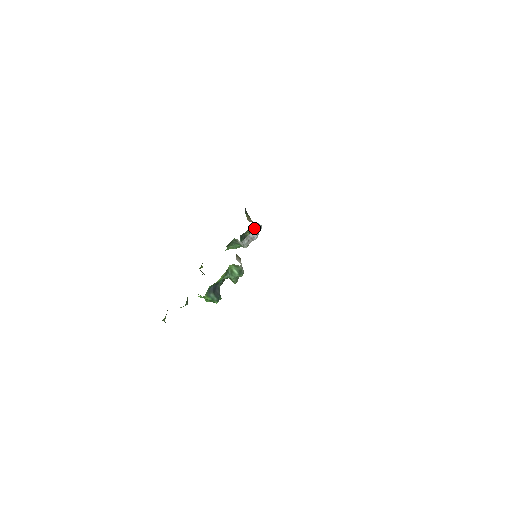
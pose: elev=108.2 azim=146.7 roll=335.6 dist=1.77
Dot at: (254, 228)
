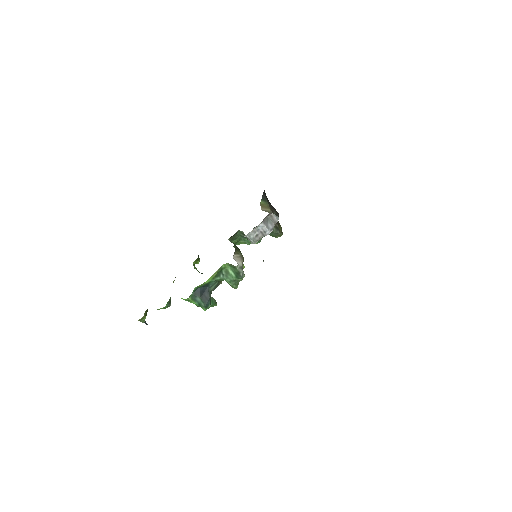
Dot at: (266, 219)
